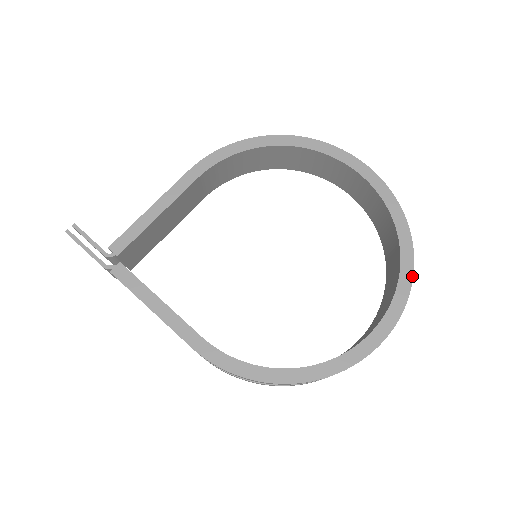
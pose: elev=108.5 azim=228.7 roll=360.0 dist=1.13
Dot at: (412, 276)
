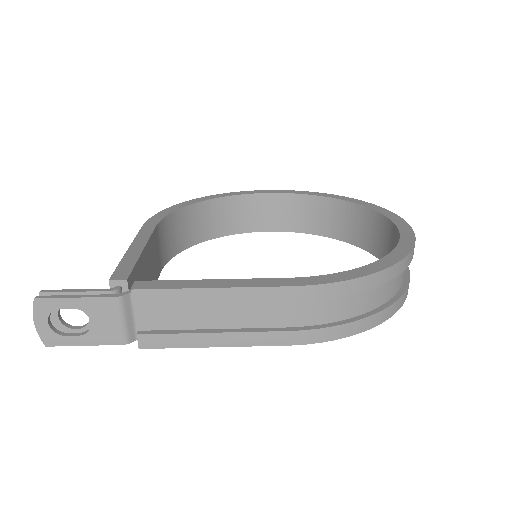
Dot at: (374, 205)
